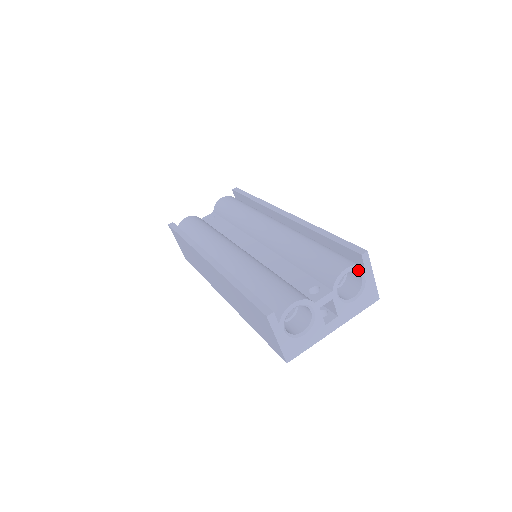
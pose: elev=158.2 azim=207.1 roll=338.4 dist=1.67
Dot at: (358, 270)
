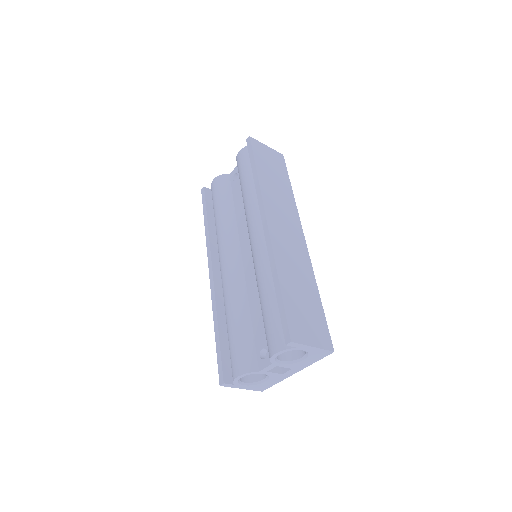
Dot at: (291, 350)
